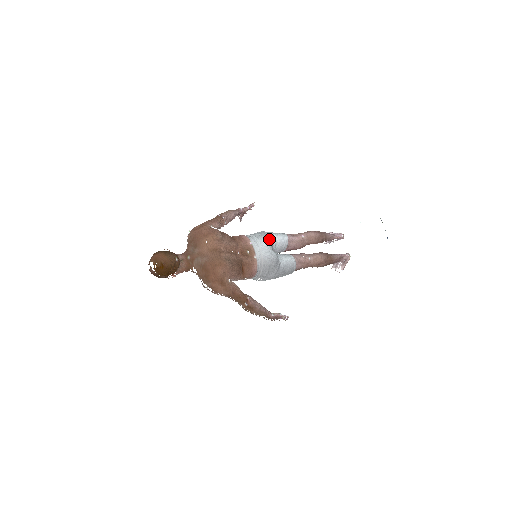
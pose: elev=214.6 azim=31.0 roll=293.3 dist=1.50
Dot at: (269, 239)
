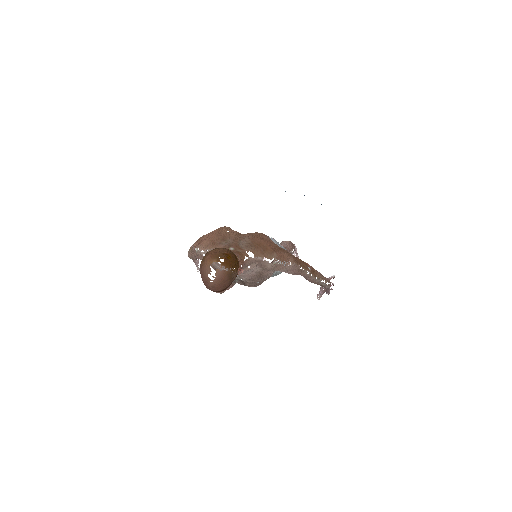
Dot at: occluded
